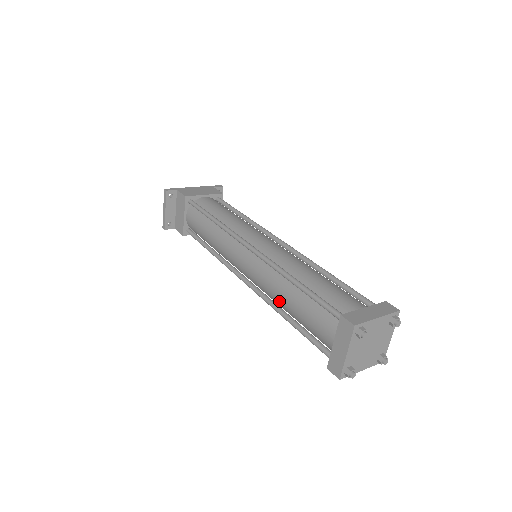
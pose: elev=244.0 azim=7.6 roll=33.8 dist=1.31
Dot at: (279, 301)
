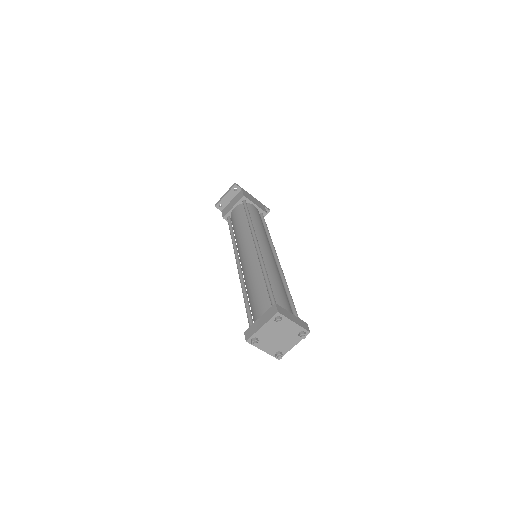
Dot at: (248, 283)
